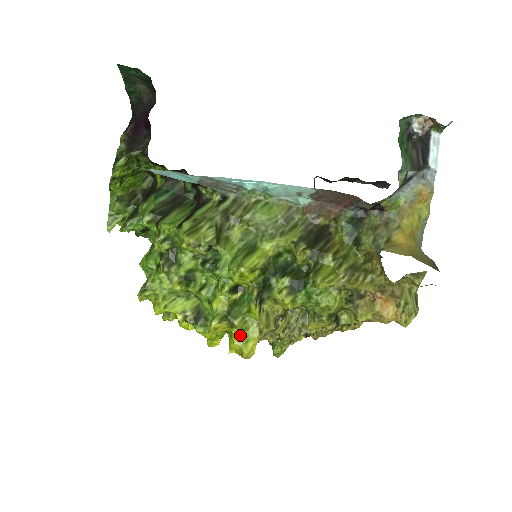
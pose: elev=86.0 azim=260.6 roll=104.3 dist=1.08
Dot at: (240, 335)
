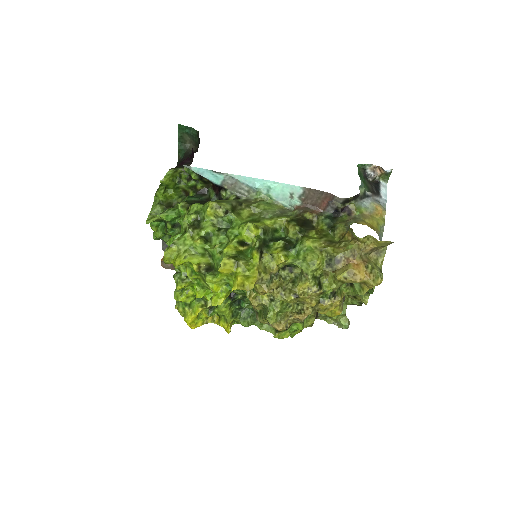
Dot at: (243, 274)
